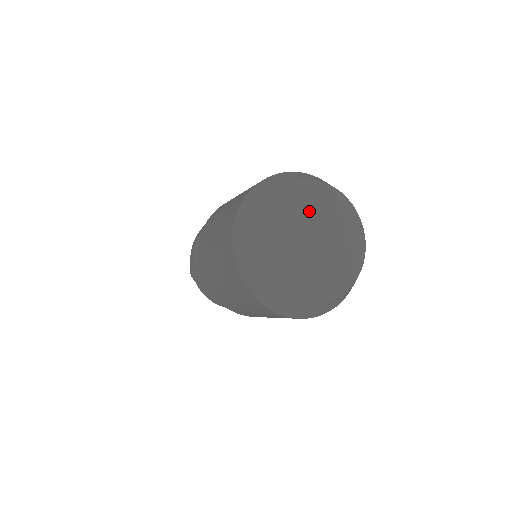
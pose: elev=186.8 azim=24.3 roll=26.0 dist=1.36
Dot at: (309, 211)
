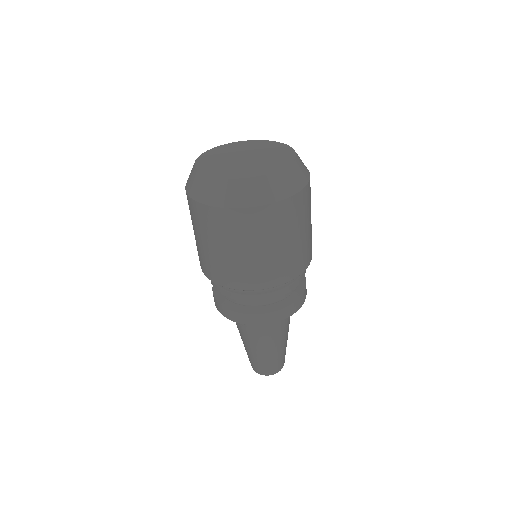
Dot at: (257, 149)
